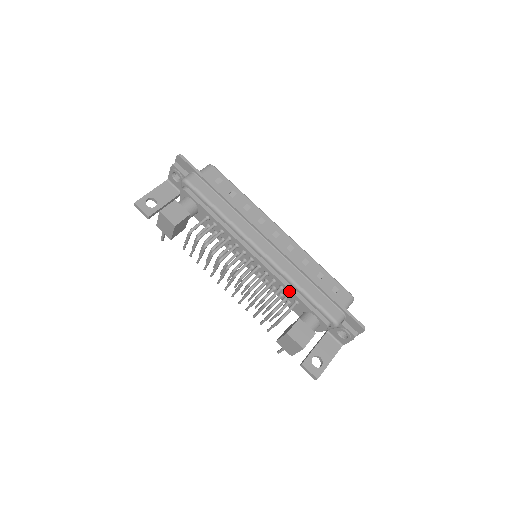
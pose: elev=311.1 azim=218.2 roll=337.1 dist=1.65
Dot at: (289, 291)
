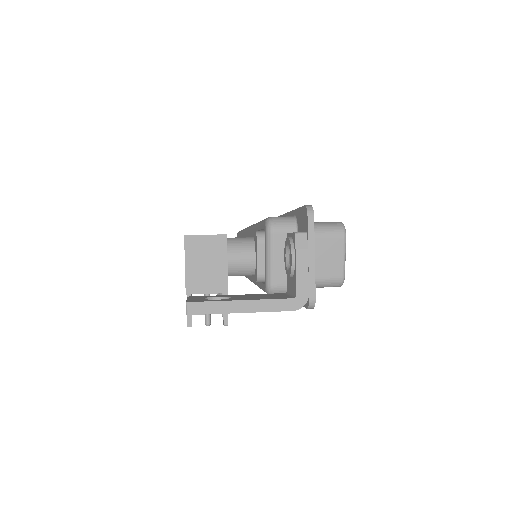
Dot at: occluded
